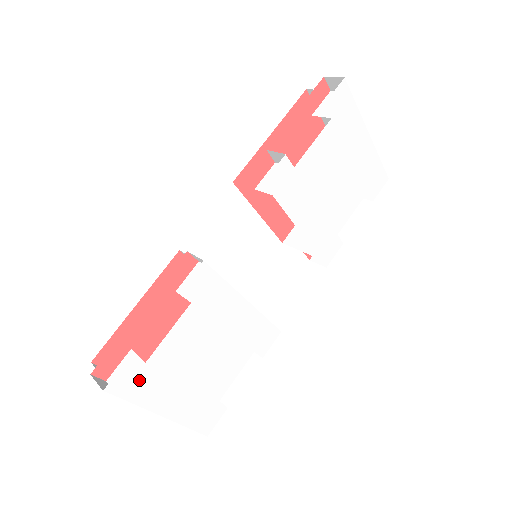
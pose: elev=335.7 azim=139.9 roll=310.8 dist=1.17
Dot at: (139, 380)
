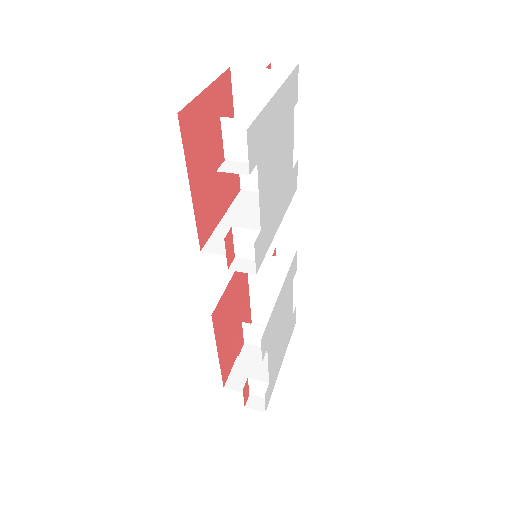
Dot at: (271, 386)
